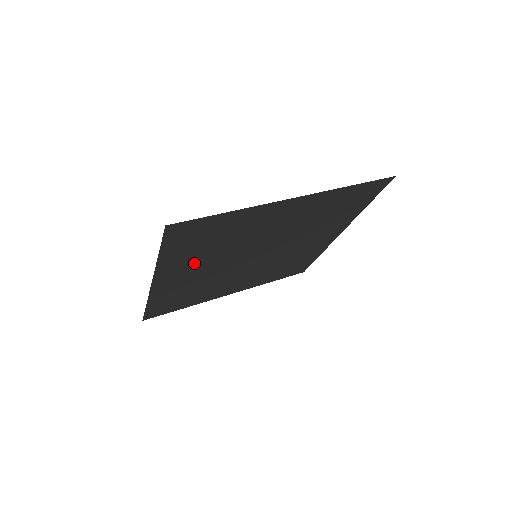
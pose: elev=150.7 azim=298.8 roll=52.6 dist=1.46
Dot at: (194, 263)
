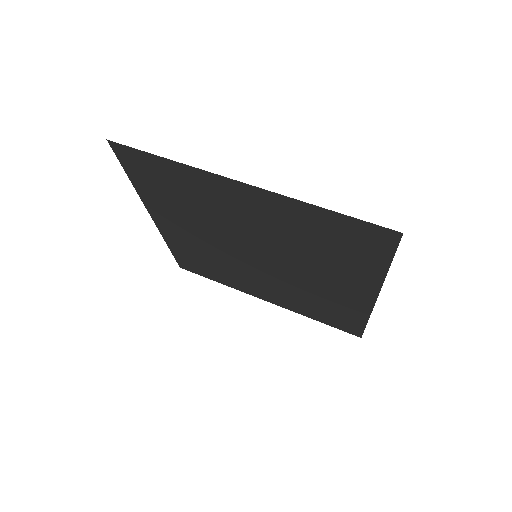
Dot at: (180, 217)
